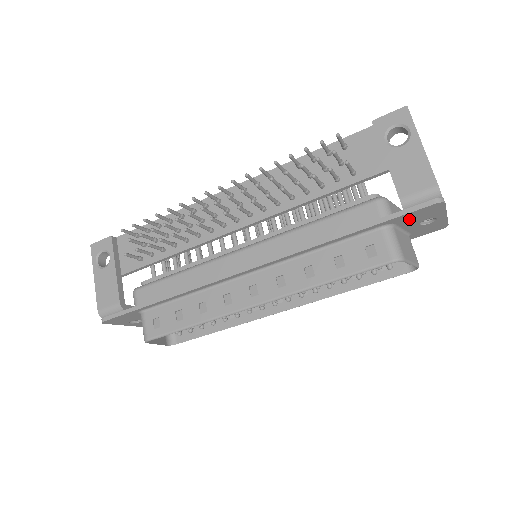
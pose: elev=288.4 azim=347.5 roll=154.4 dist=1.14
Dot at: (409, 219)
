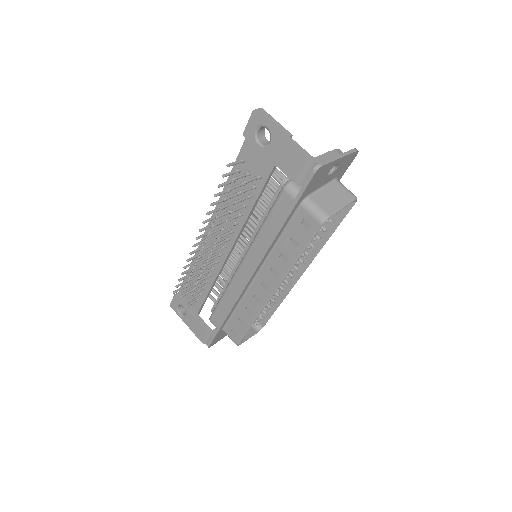
Dot at: (313, 186)
